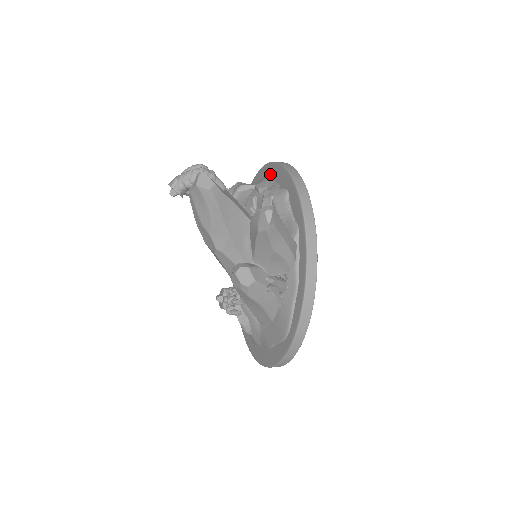
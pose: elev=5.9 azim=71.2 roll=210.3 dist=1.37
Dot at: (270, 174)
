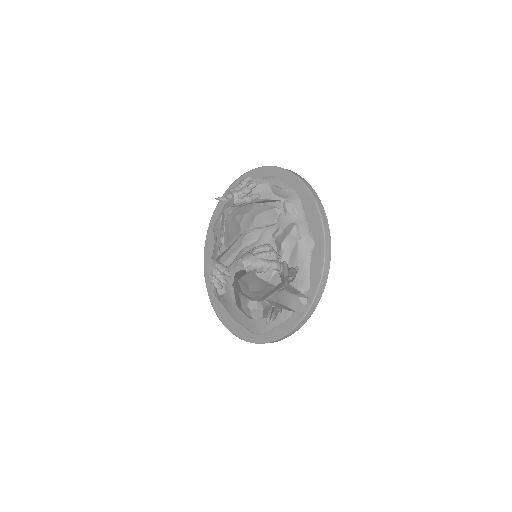
Dot at: (302, 198)
